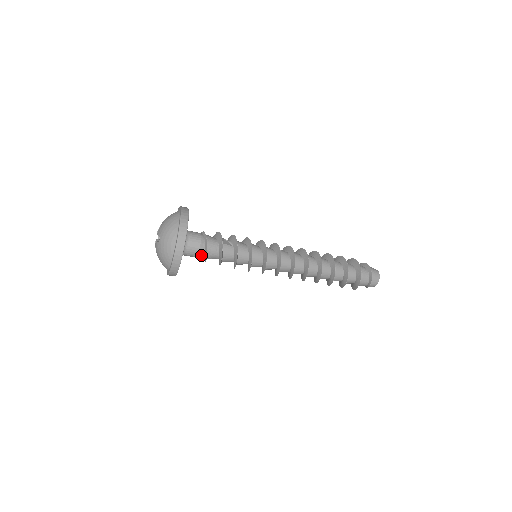
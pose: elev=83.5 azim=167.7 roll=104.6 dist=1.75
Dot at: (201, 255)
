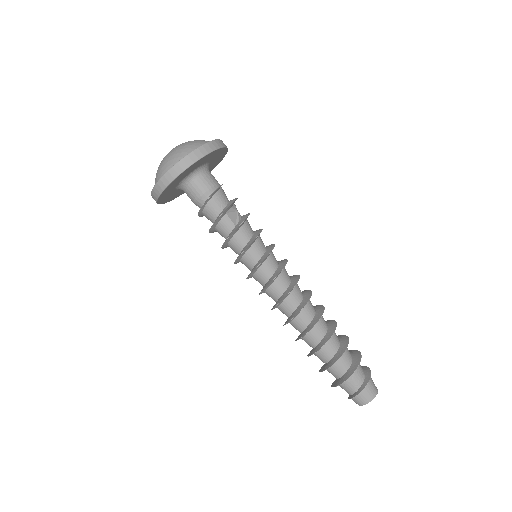
Dot at: (199, 206)
